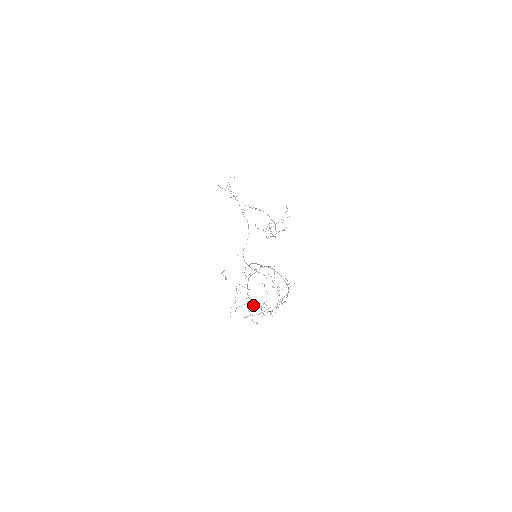
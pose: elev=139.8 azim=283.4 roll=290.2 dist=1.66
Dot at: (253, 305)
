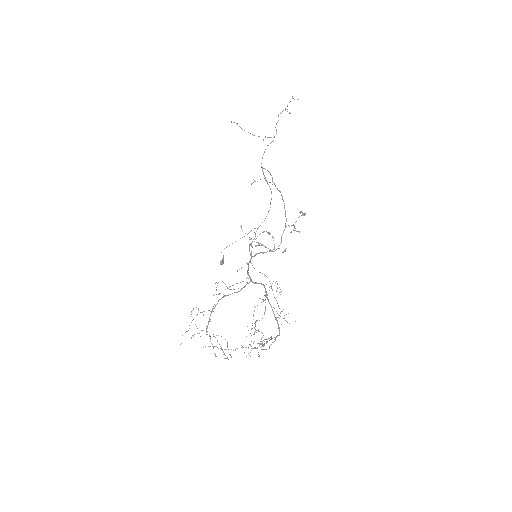
Dot at: (221, 336)
